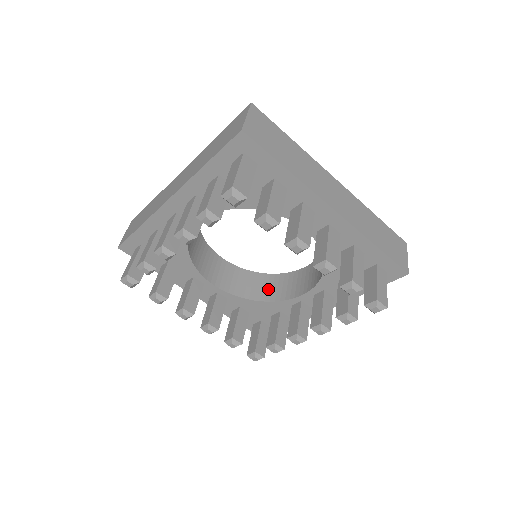
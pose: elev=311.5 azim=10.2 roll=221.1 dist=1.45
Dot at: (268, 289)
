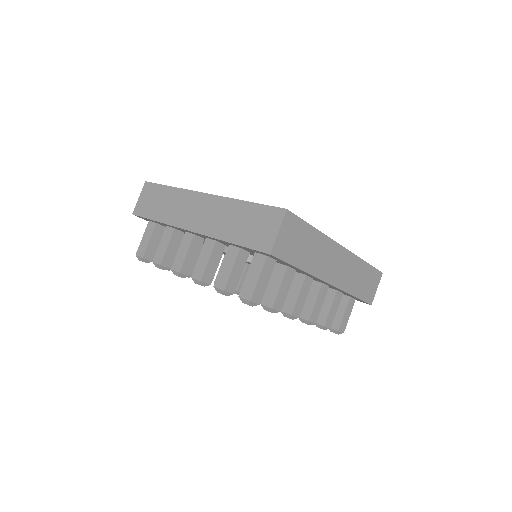
Dot at: occluded
